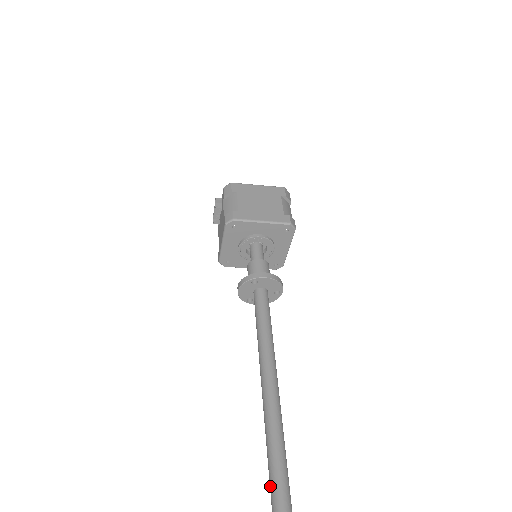
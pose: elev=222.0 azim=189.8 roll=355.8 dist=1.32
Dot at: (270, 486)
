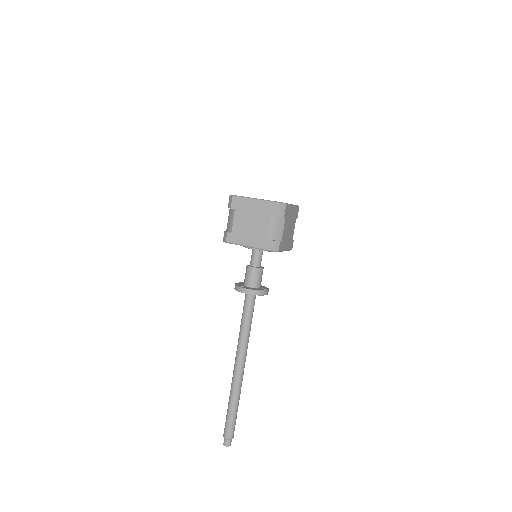
Dot at: (226, 416)
